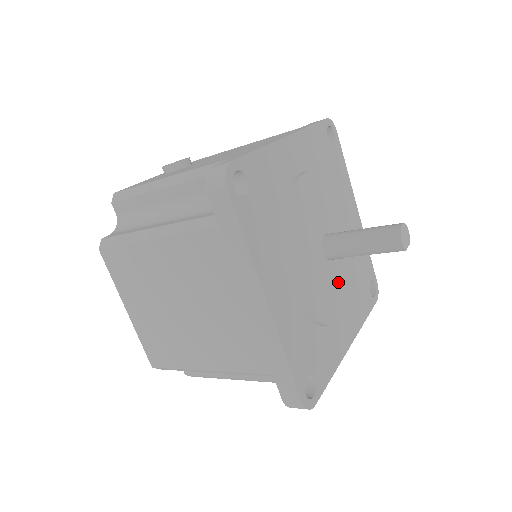
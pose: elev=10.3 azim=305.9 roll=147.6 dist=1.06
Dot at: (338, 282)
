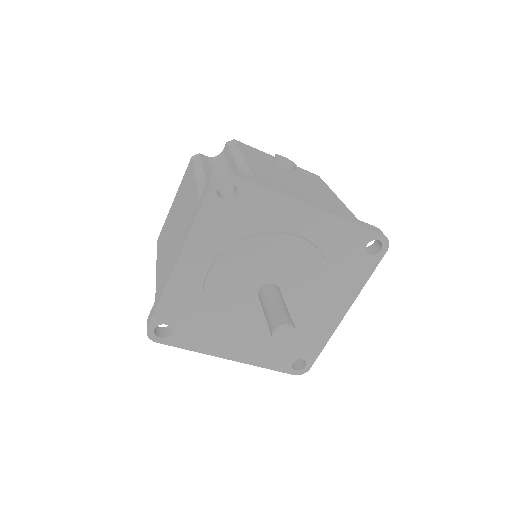
Dot at: (255, 318)
